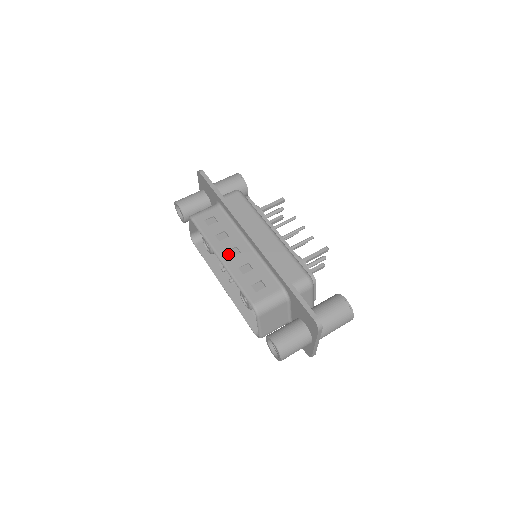
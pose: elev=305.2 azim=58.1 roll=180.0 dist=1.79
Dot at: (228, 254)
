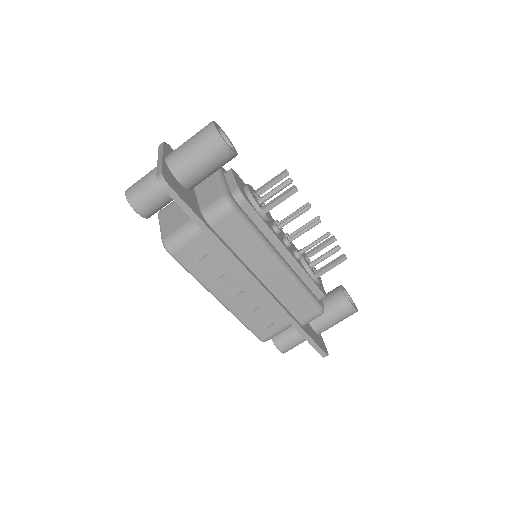
Dot at: (228, 296)
